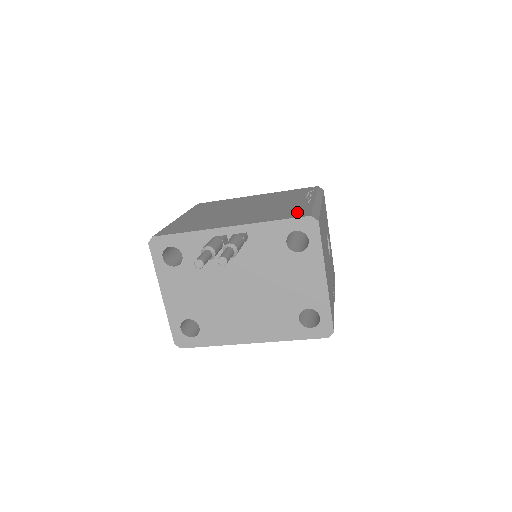
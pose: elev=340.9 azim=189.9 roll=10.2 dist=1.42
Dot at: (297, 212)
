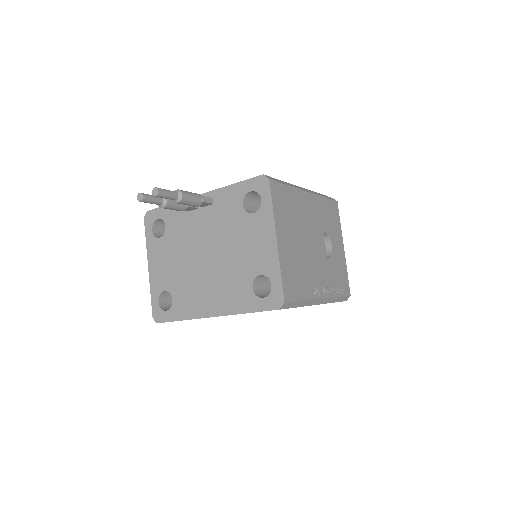
Dot at: occluded
